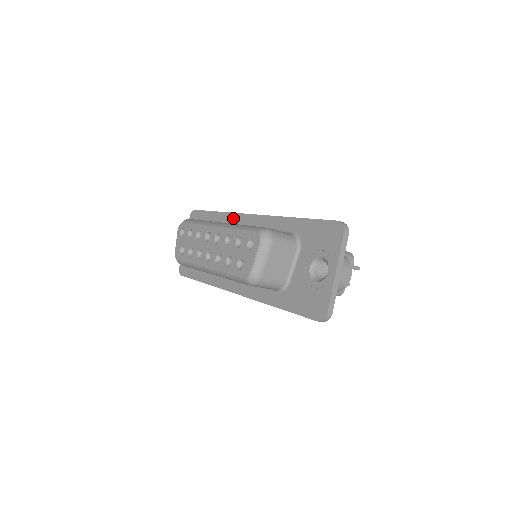
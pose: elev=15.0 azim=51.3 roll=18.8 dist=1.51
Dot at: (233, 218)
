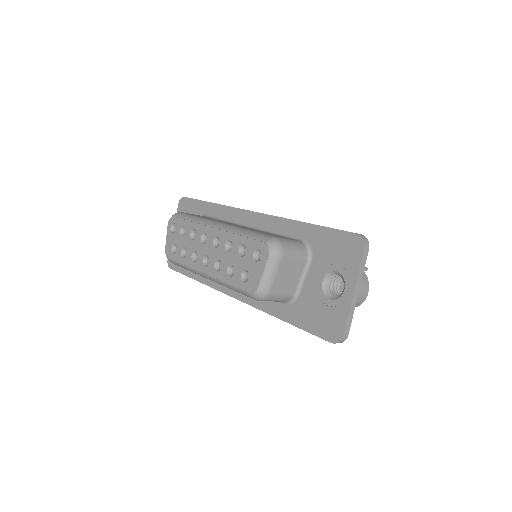
Dot at: (230, 213)
